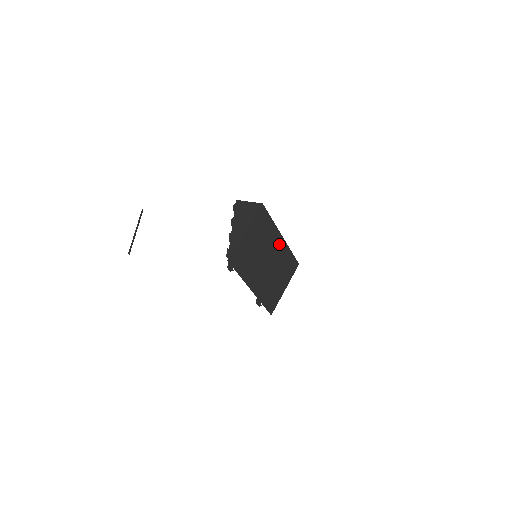
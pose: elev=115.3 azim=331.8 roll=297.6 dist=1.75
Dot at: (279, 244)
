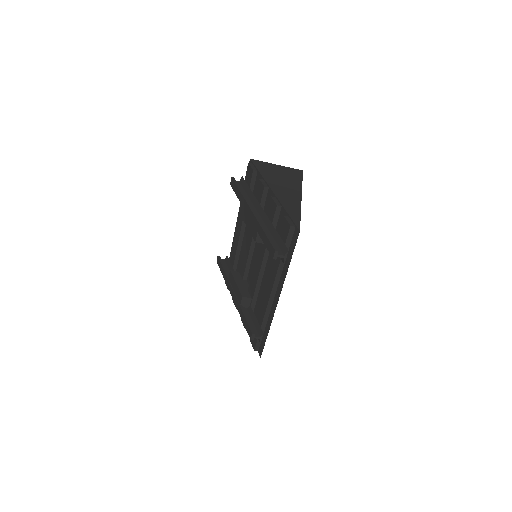
Dot at: occluded
